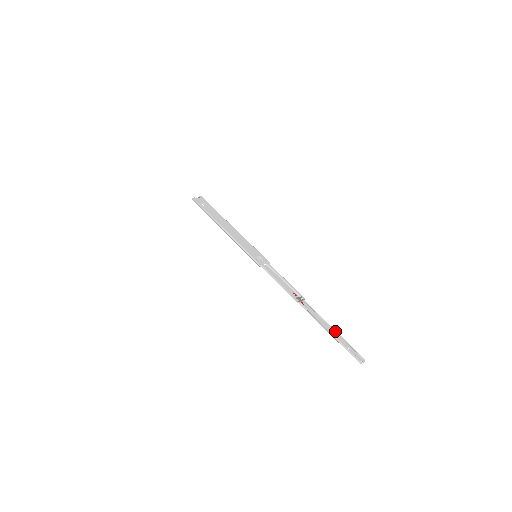
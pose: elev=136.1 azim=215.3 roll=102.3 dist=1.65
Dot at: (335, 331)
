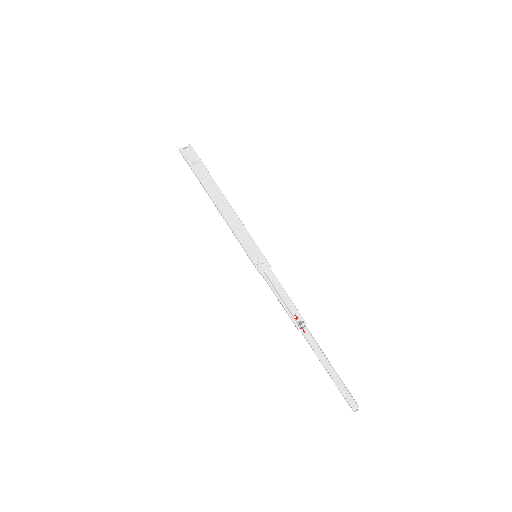
Dot at: (334, 369)
